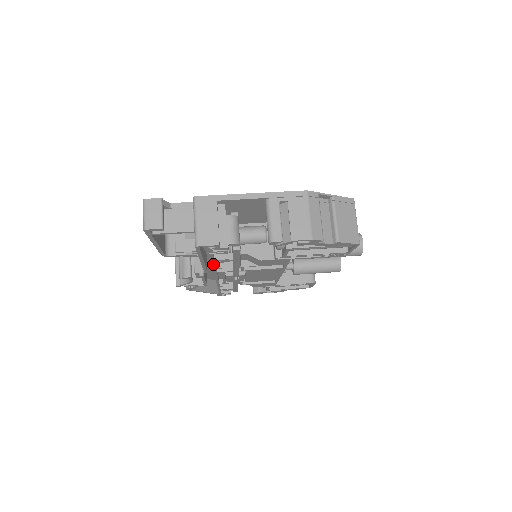
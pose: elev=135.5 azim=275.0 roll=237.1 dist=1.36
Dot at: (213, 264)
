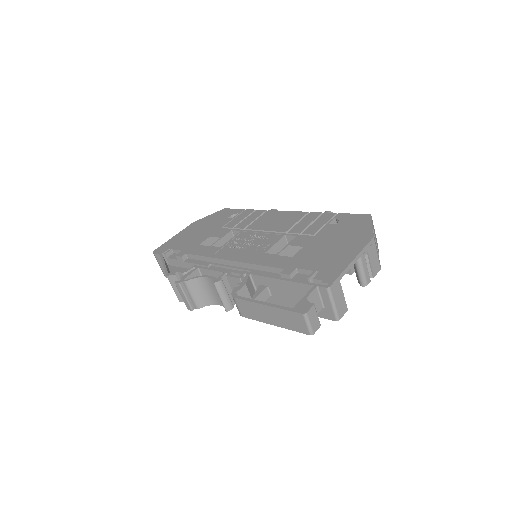
Dot at: occluded
